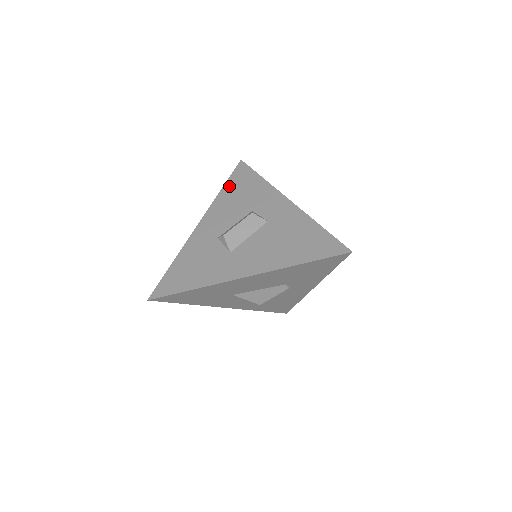
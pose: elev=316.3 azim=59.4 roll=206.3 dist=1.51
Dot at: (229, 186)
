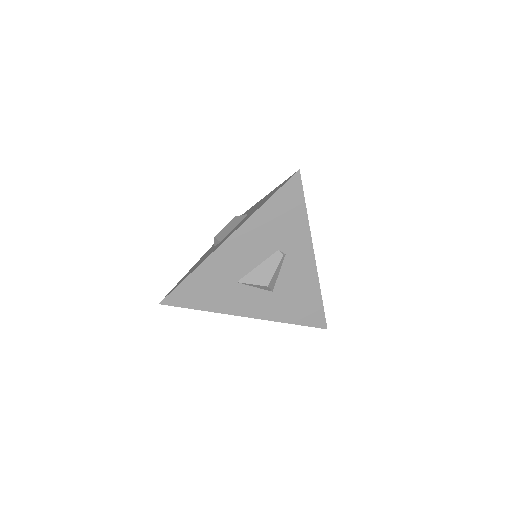
Dot at: occluded
